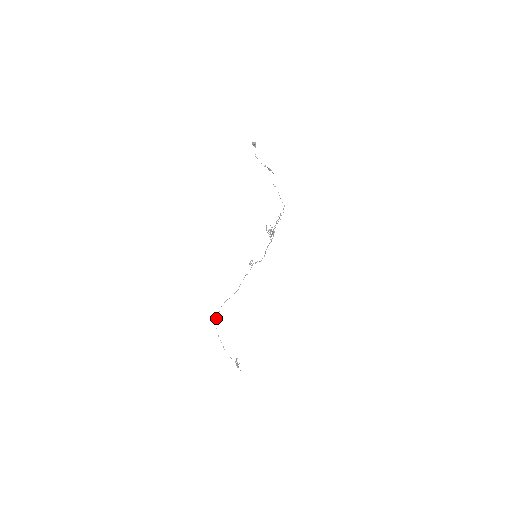
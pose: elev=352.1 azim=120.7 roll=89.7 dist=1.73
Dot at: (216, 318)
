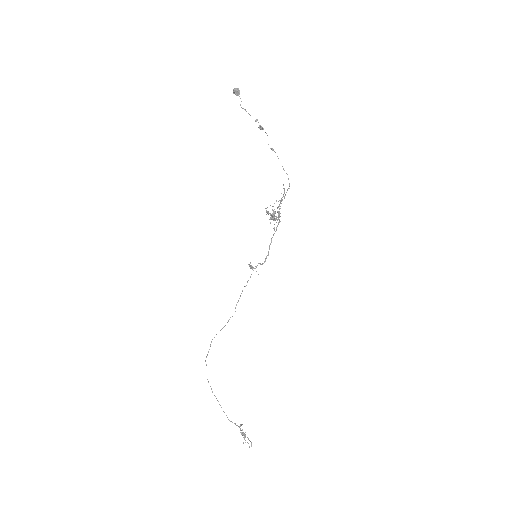
Dot at: occluded
